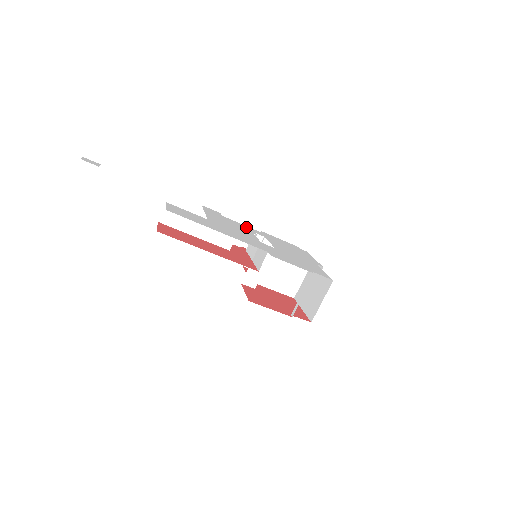
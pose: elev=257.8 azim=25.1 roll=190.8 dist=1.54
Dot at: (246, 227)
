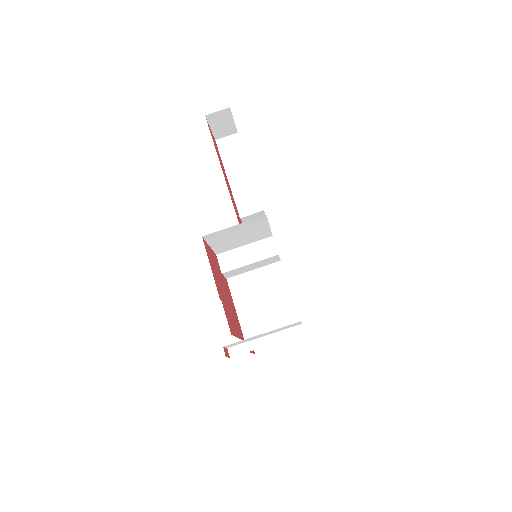
Dot at: occluded
